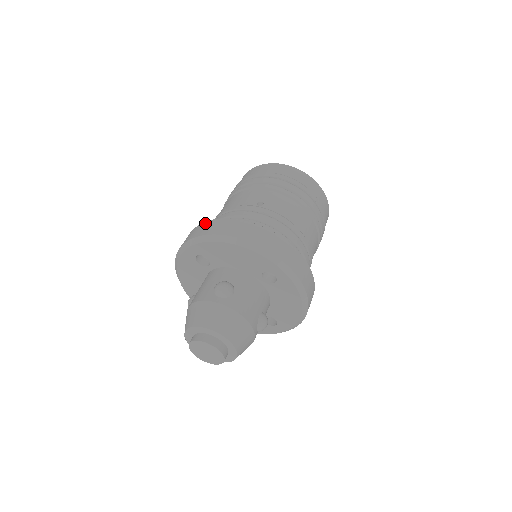
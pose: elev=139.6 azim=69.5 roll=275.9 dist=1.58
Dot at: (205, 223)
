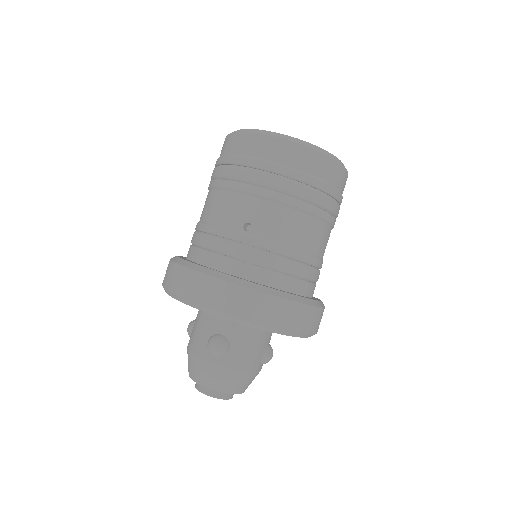
Dot at: (182, 270)
